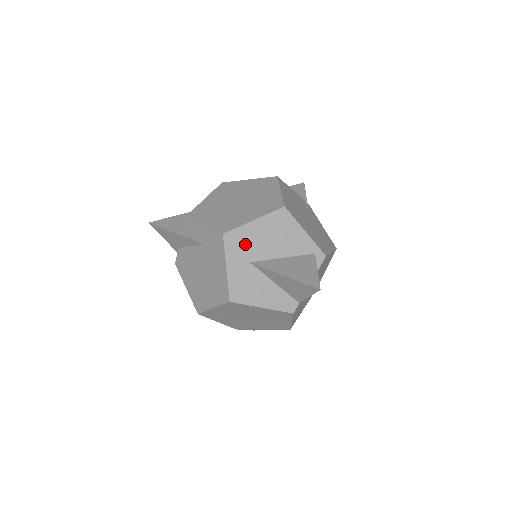
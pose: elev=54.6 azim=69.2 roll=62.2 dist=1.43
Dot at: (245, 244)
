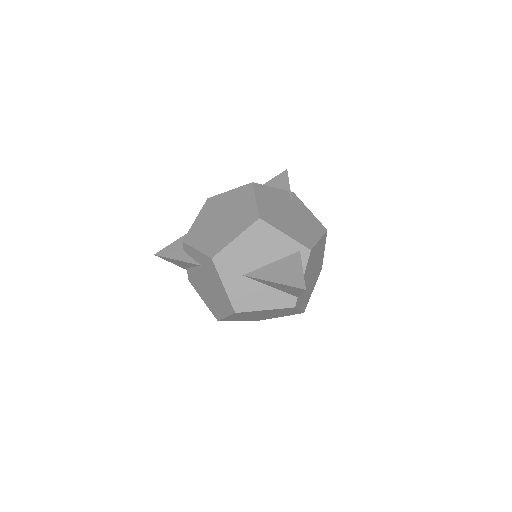
Dot at: (234, 261)
